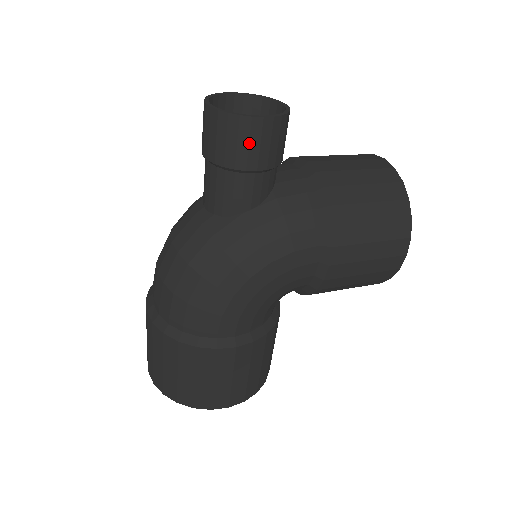
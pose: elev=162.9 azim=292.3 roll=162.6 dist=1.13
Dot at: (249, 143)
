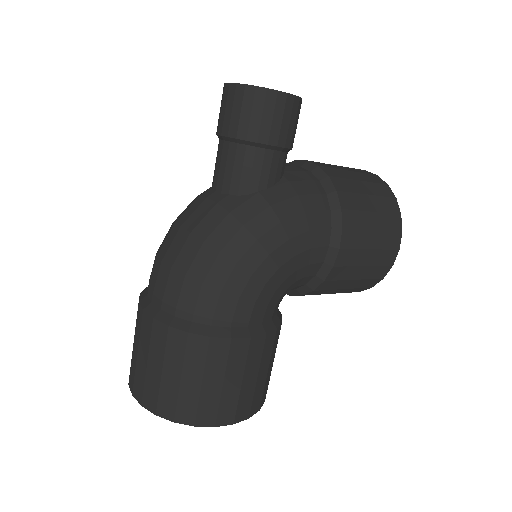
Dot at: (273, 116)
